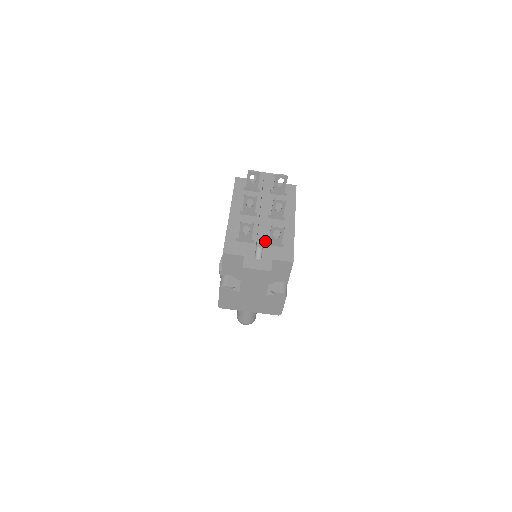
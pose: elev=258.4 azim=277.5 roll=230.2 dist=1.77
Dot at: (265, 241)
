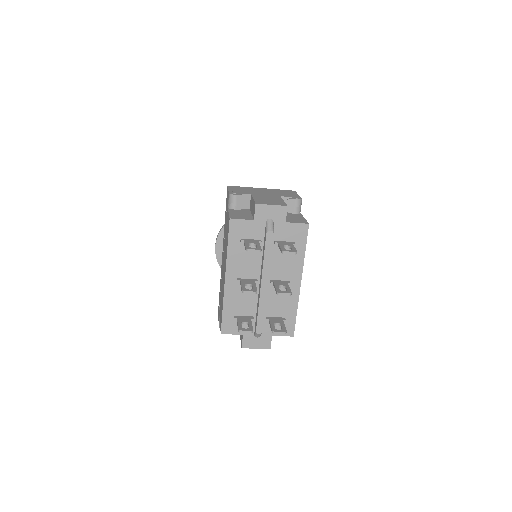
Dot at: (265, 315)
